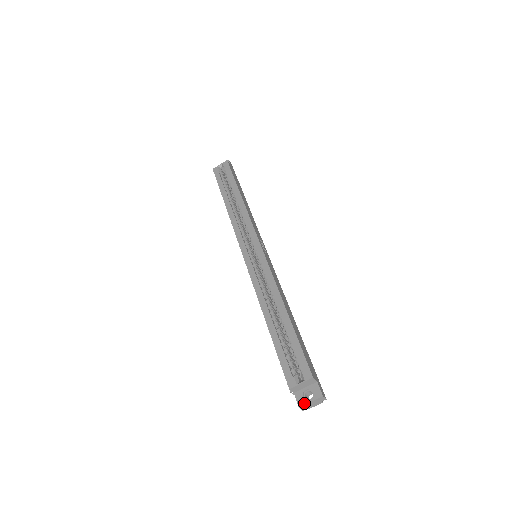
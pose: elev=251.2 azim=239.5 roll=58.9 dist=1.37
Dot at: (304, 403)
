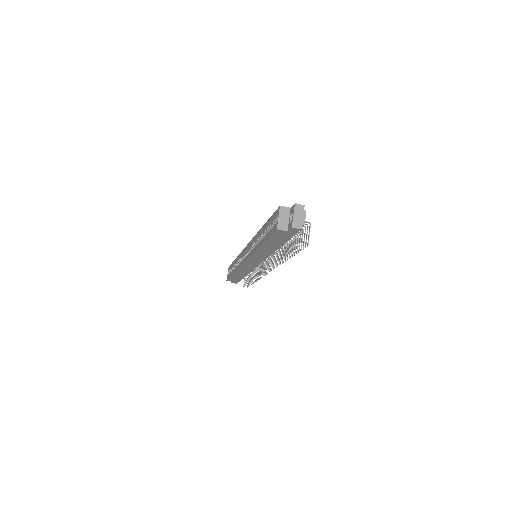
Dot at: (292, 222)
